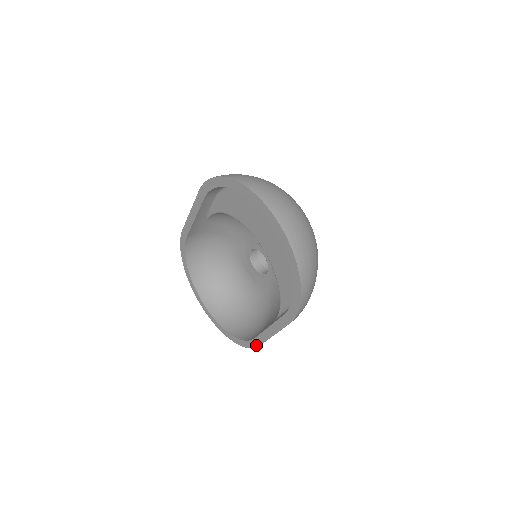
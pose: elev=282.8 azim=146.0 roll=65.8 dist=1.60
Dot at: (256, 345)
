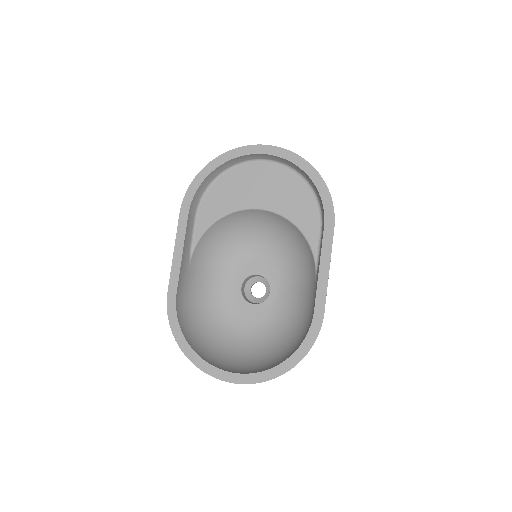
Dot at: (320, 318)
